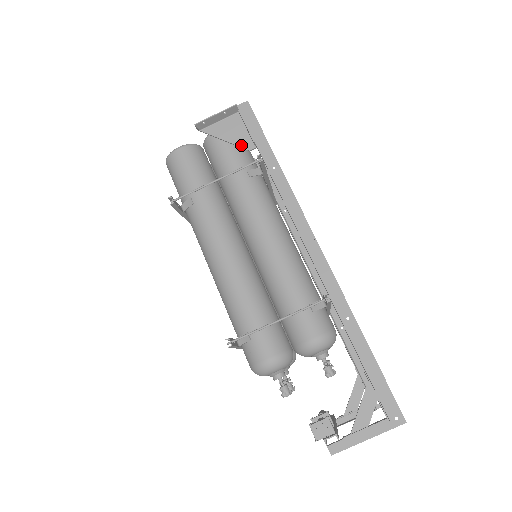
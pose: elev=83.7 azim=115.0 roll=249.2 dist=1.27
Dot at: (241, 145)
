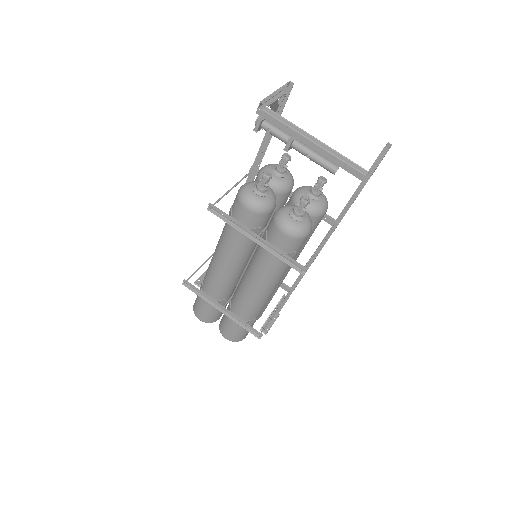
Dot at: occluded
